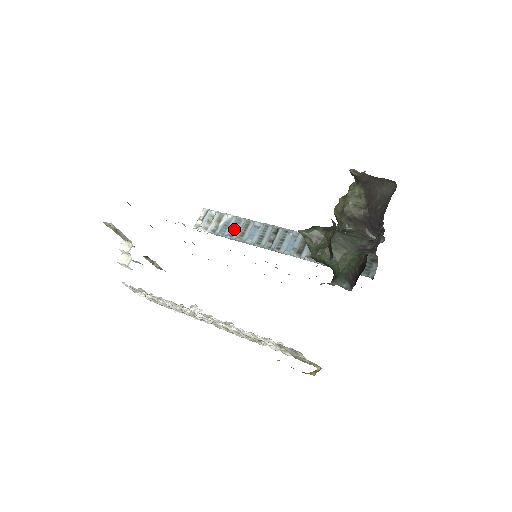
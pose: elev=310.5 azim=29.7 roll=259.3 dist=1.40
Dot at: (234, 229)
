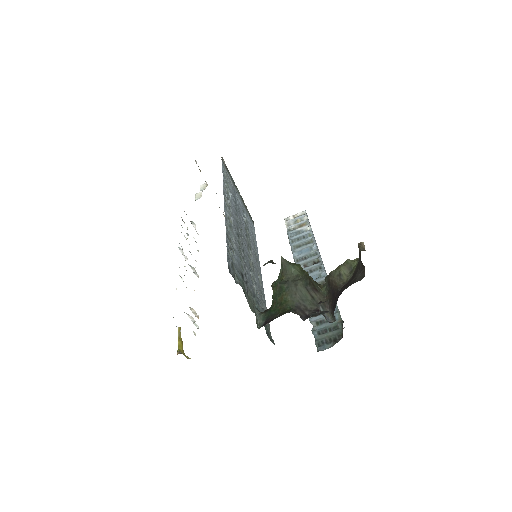
Dot at: (299, 239)
